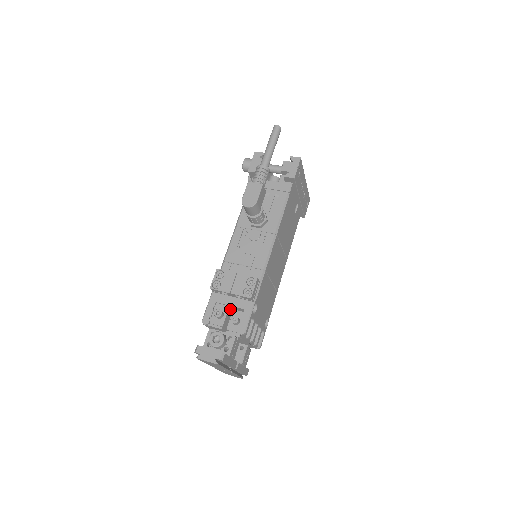
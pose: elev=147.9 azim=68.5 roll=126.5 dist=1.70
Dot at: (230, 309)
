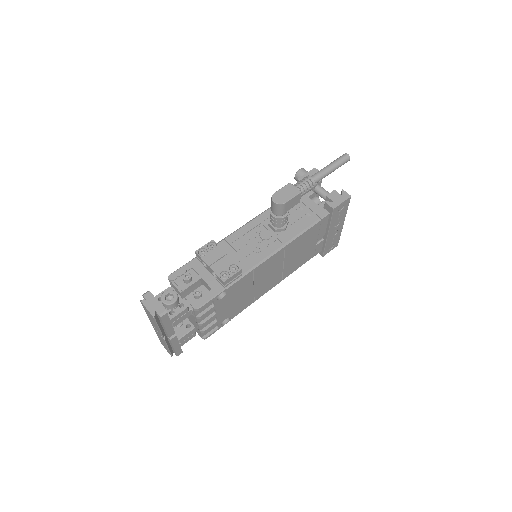
Dot at: (201, 283)
